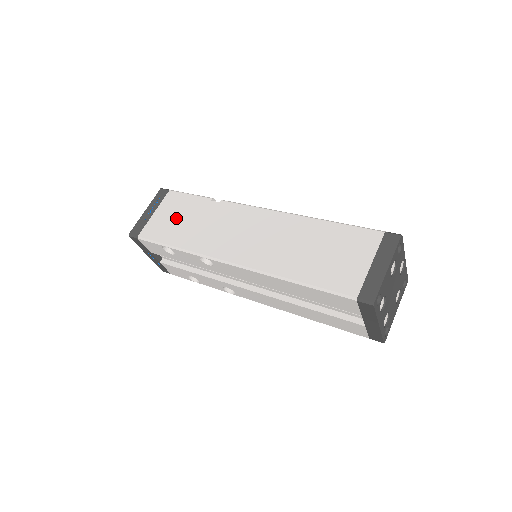
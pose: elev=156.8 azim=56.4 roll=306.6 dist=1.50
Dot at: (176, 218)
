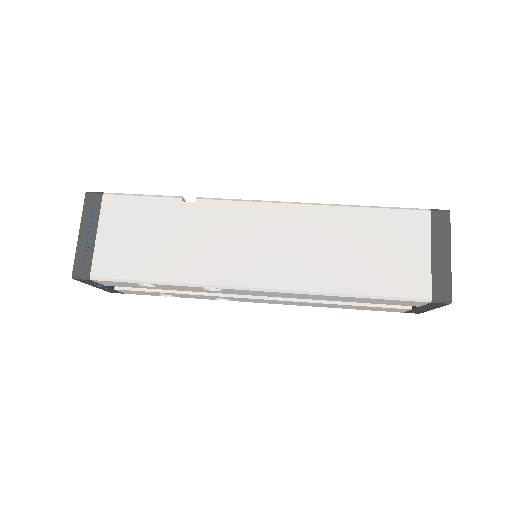
Dot at: (139, 238)
